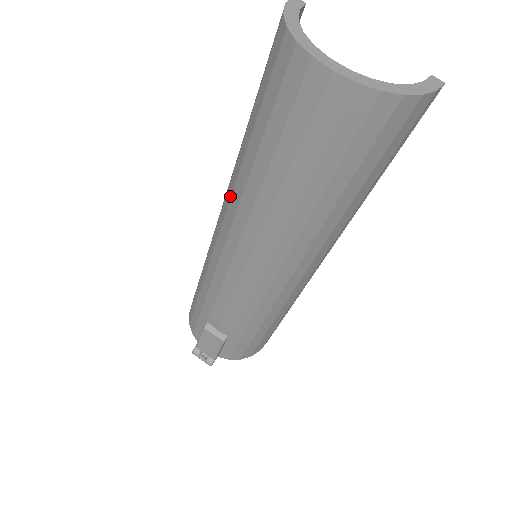
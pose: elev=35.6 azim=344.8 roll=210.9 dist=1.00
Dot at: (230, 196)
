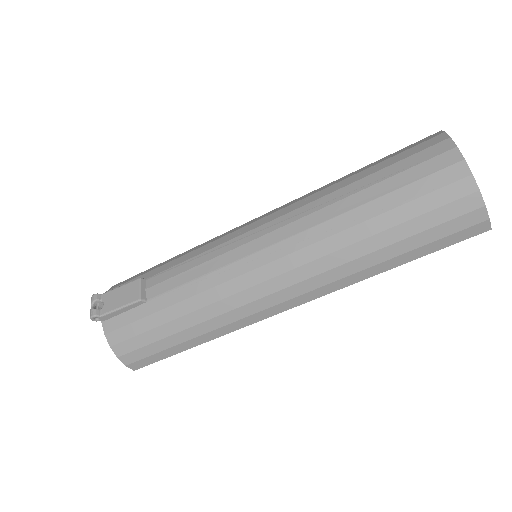
Dot at: (296, 199)
